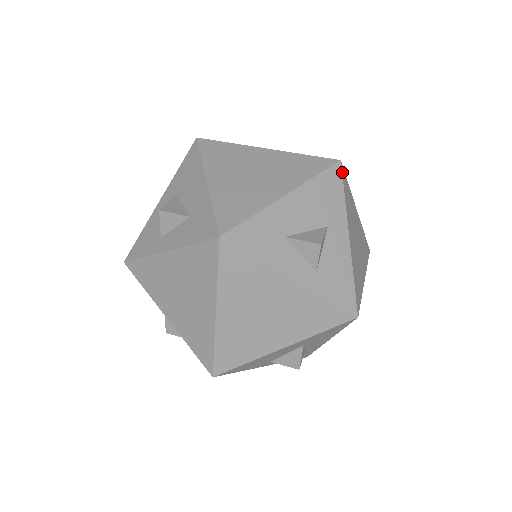
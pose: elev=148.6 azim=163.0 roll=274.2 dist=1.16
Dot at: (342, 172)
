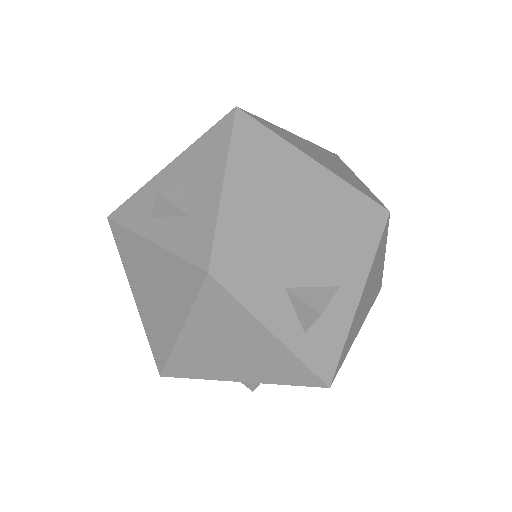
Dot at: (385, 226)
